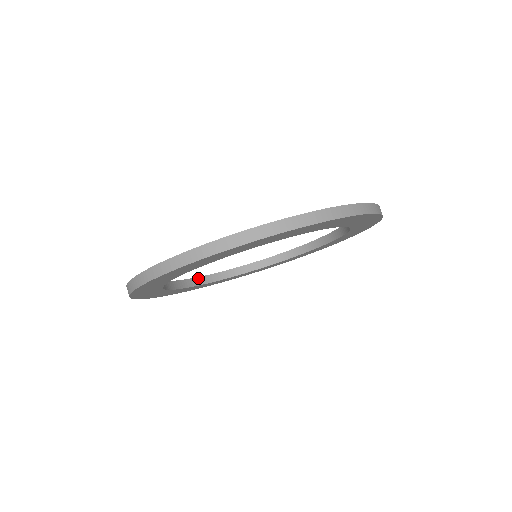
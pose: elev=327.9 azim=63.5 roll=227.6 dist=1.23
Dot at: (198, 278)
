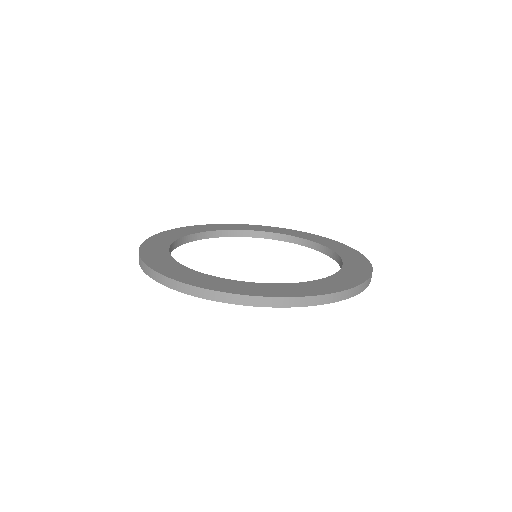
Dot at: (252, 231)
